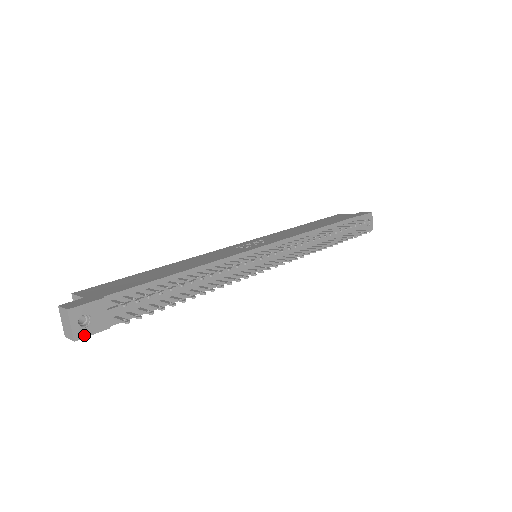
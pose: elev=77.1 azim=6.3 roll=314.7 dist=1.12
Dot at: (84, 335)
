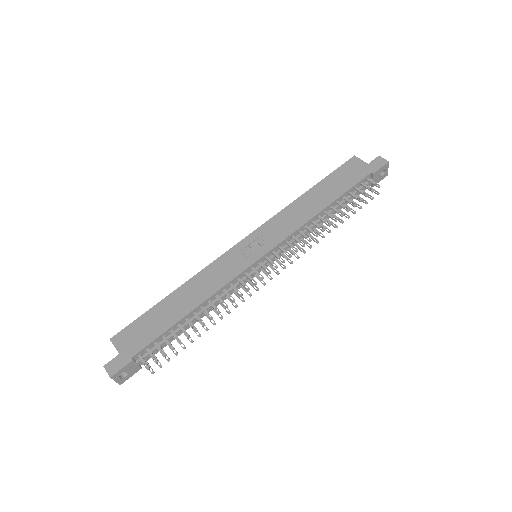
Dot at: (125, 380)
